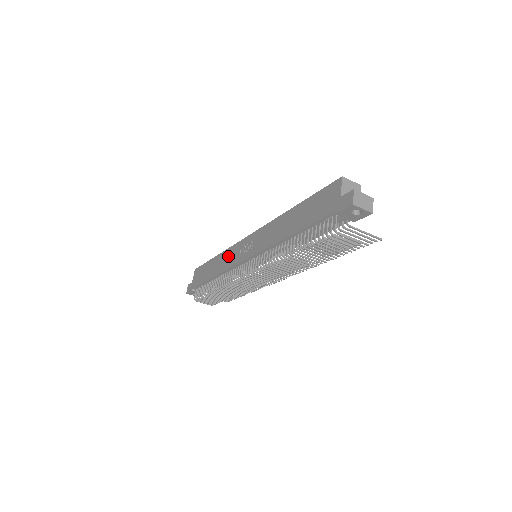
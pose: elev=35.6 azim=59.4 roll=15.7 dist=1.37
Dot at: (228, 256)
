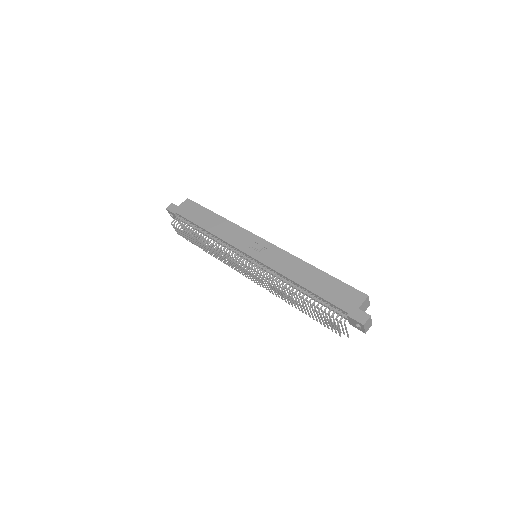
Dot at: (233, 231)
